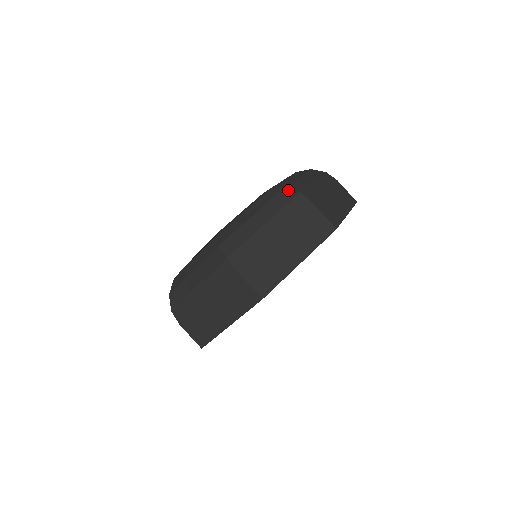
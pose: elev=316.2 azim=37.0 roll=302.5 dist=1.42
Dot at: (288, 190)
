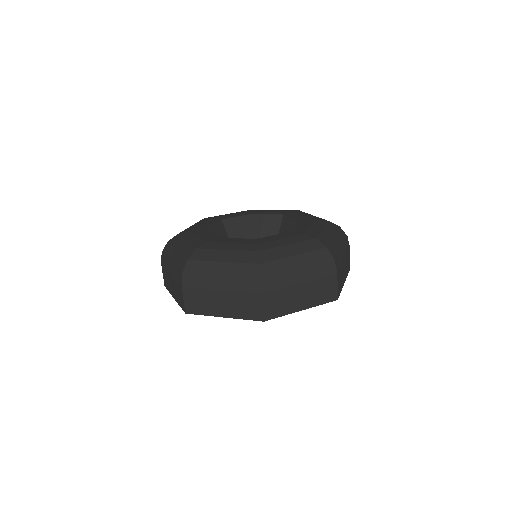
Dot at: (257, 269)
